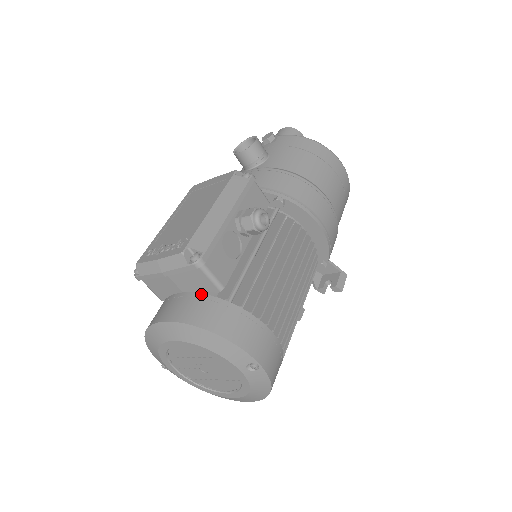
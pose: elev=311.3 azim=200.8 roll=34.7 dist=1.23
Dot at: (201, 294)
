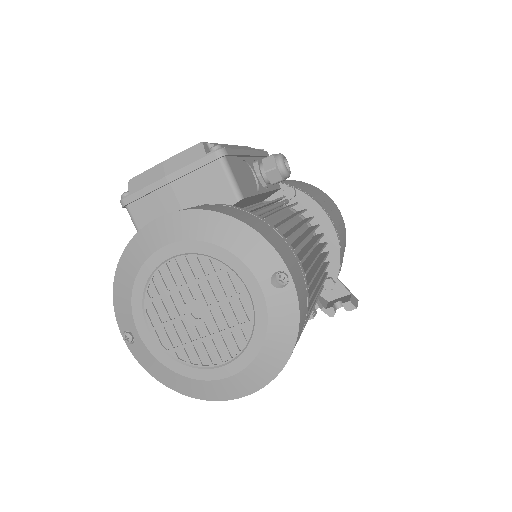
Dot at: (212, 203)
